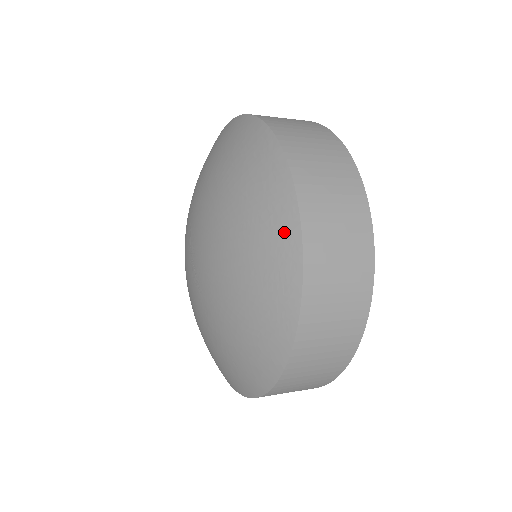
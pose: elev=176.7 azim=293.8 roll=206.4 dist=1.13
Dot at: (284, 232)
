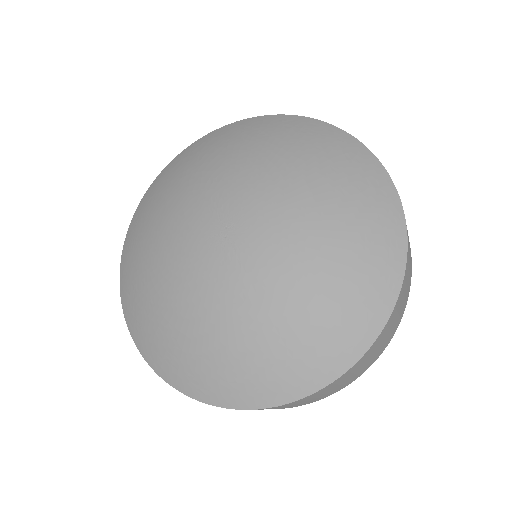
Dot at: (385, 202)
